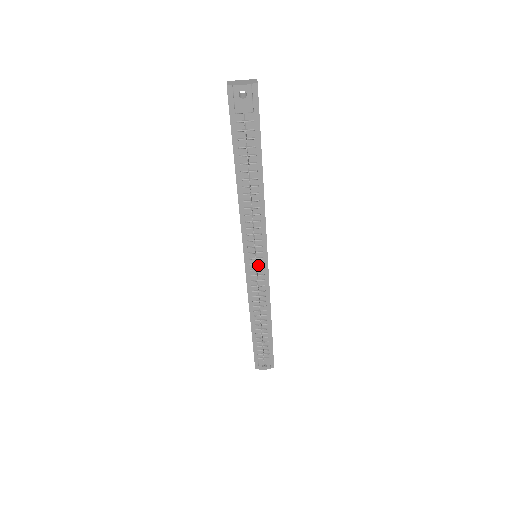
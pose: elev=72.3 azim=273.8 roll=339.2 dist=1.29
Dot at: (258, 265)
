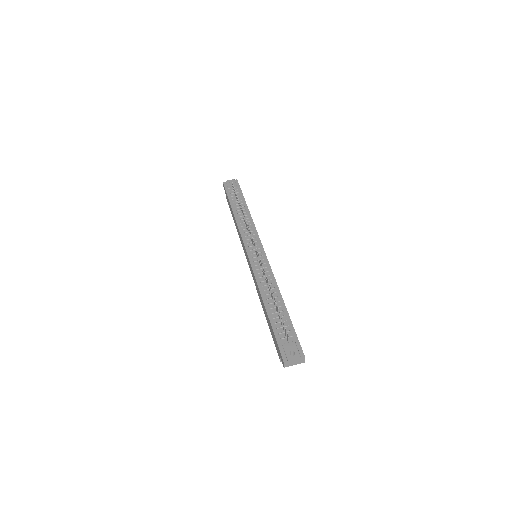
Dot at: occluded
